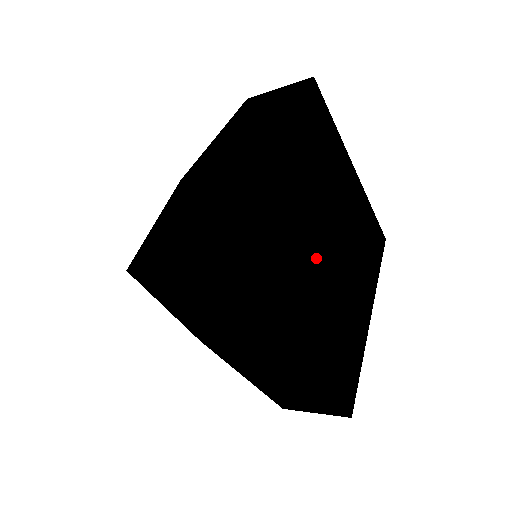
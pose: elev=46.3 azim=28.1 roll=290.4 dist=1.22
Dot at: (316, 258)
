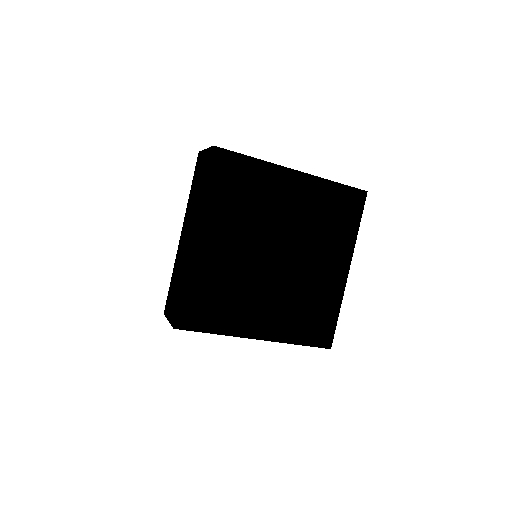
Dot at: (260, 234)
